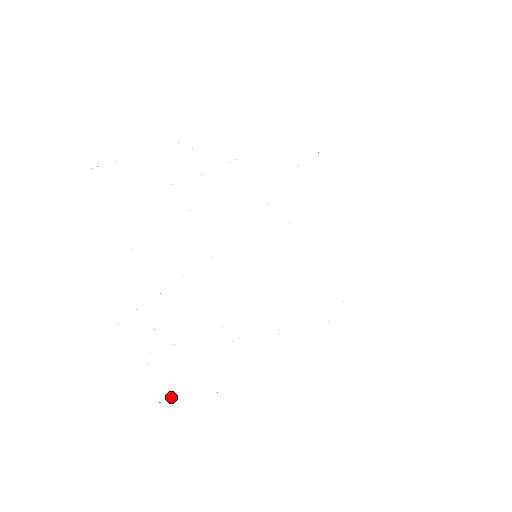
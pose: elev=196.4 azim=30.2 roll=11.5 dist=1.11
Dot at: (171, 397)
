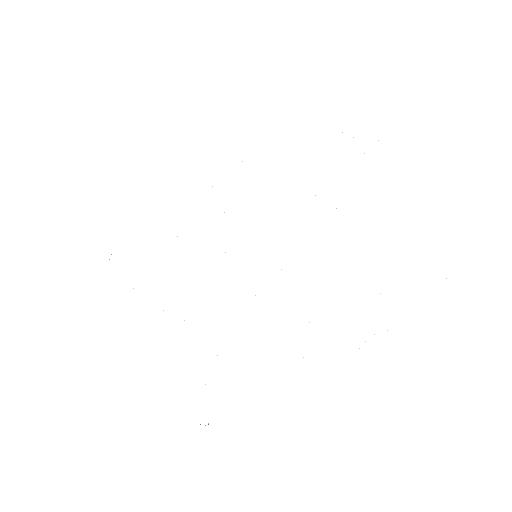
Dot at: occluded
